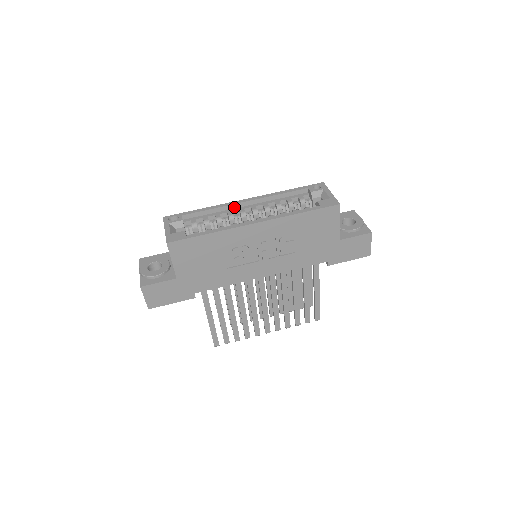
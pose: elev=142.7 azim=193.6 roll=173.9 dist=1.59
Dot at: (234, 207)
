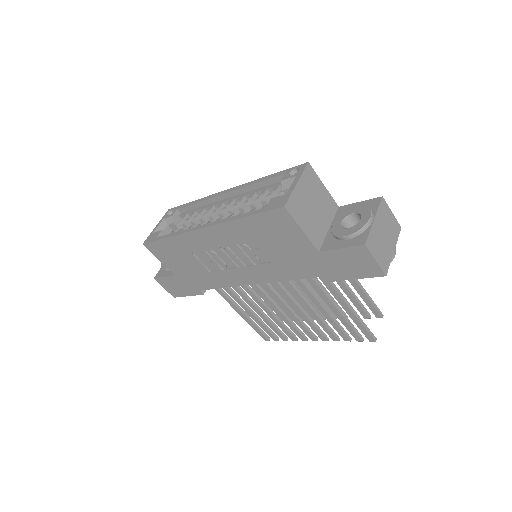
Dot at: (217, 200)
